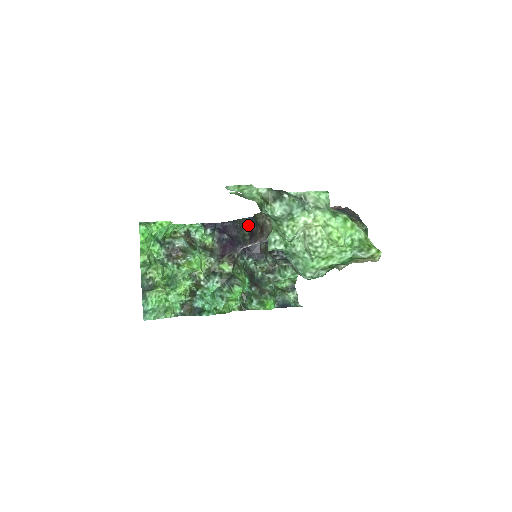
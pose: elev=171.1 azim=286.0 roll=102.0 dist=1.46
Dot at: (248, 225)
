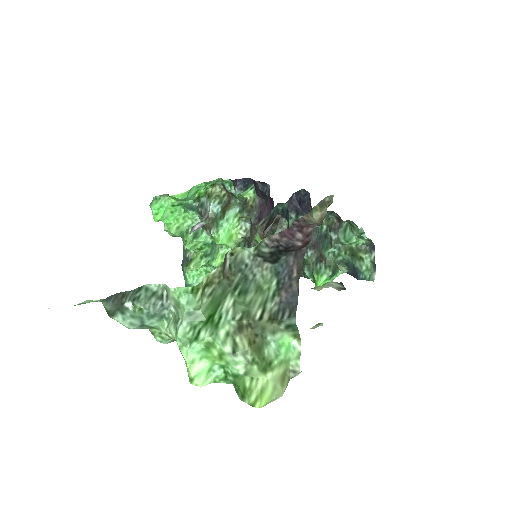
Dot at: (265, 195)
